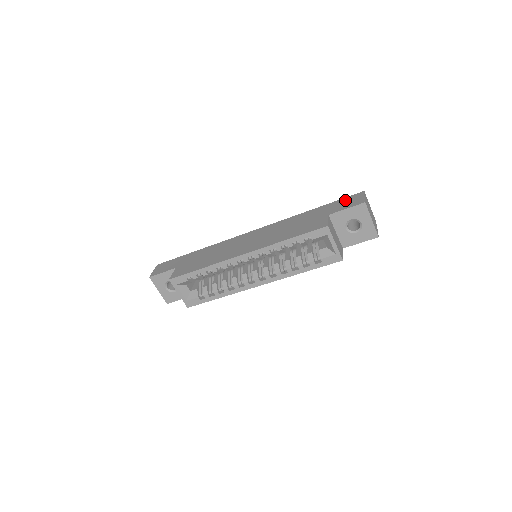
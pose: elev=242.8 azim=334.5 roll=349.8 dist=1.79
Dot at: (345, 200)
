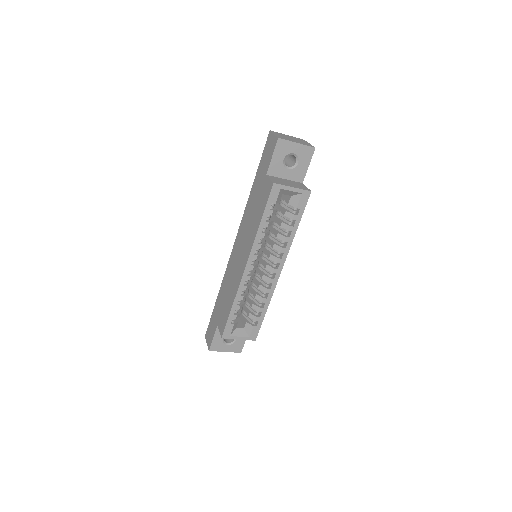
Dot at: (265, 152)
